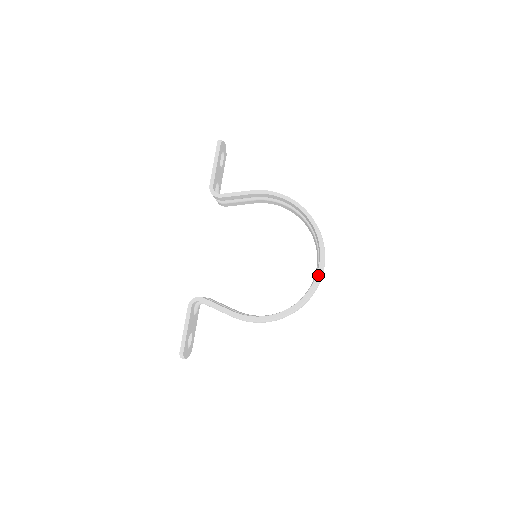
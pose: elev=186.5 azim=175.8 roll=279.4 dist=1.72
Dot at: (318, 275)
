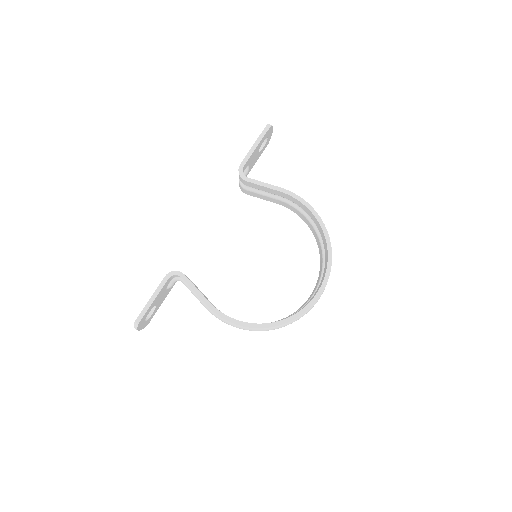
Dot at: (312, 302)
